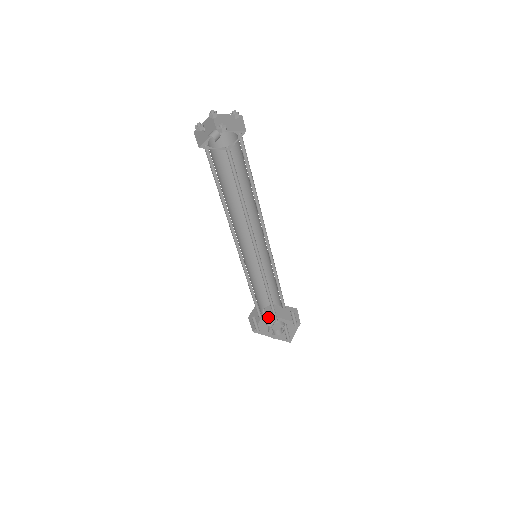
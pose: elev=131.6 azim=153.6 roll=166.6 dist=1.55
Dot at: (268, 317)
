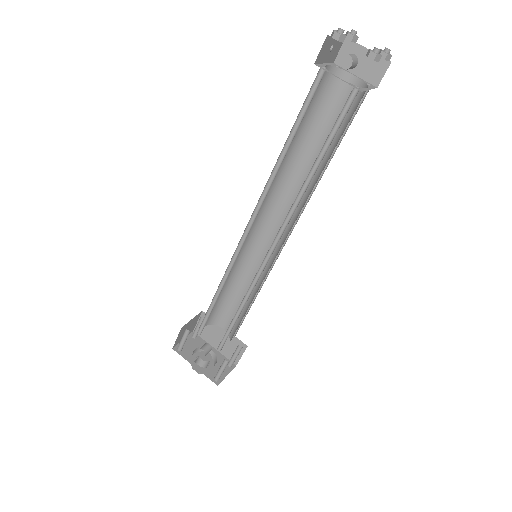
Dot at: (198, 338)
